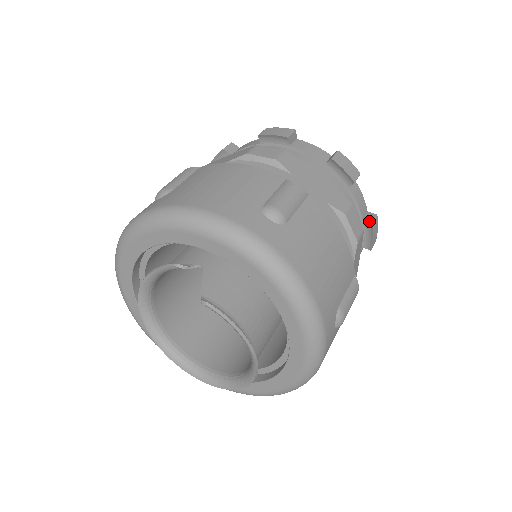
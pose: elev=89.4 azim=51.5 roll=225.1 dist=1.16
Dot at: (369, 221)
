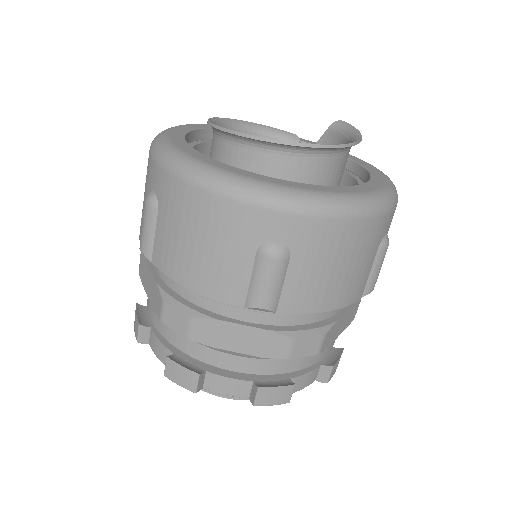
Dot at: (338, 350)
